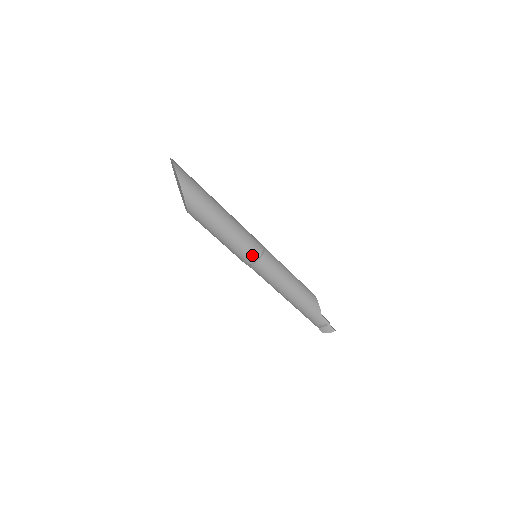
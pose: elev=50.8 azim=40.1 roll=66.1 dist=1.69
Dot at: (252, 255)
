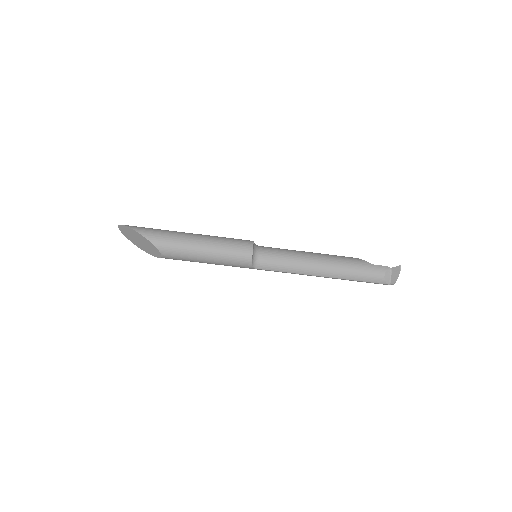
Dot at: (245, 247)
